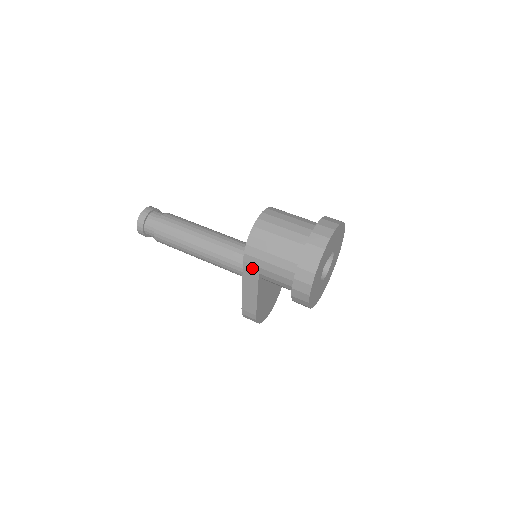
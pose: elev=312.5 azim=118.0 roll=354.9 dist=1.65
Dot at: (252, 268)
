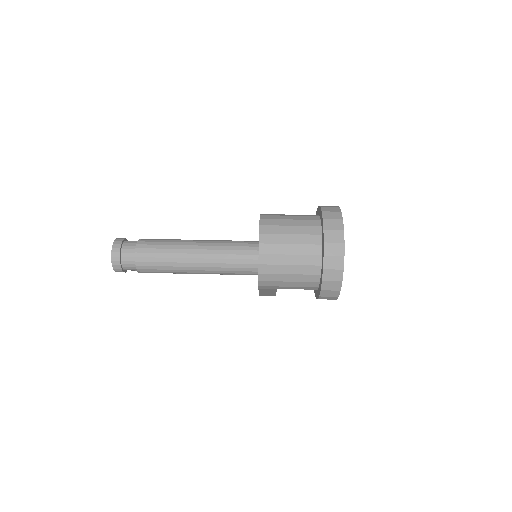
Dot at: (269, 289)
